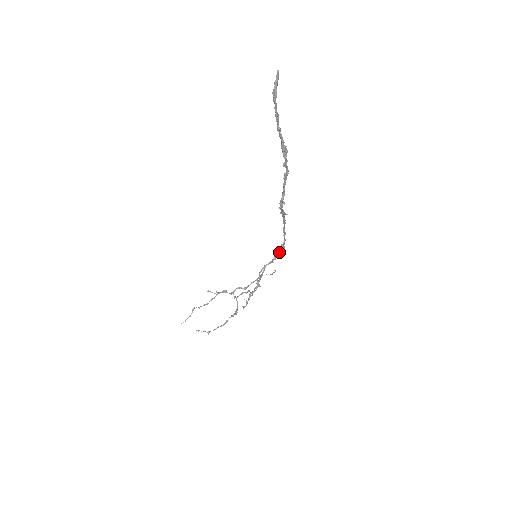
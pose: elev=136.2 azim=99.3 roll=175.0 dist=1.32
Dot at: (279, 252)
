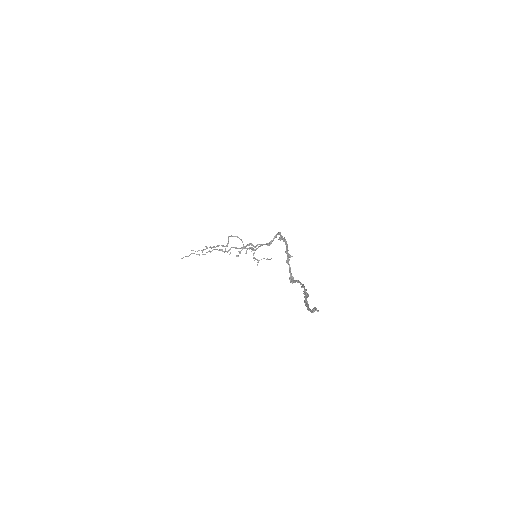
Dot at: (275, 236)
